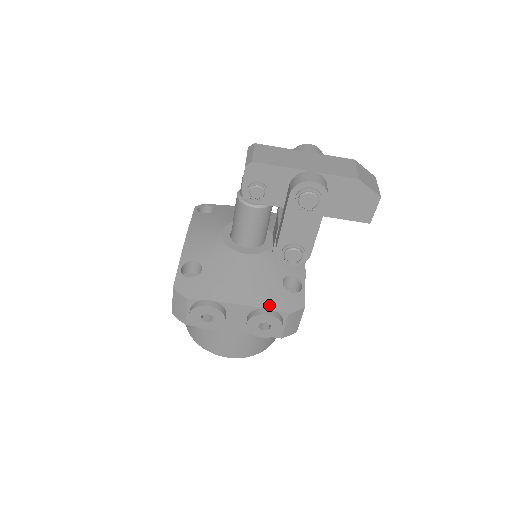
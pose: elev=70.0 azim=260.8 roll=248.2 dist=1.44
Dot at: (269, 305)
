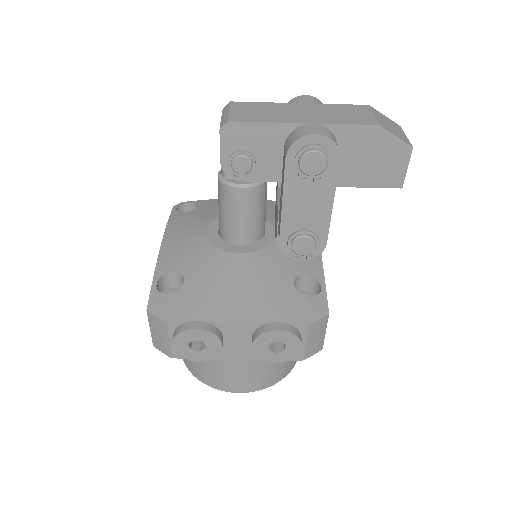
Dot at: (279, 317)
